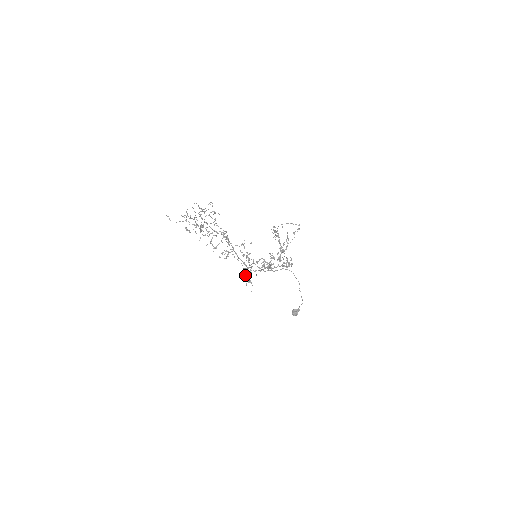
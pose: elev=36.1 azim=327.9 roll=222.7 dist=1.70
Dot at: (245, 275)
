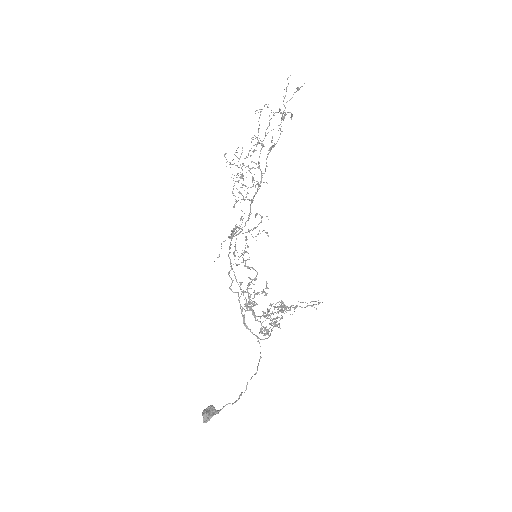
Dot at: occluded
